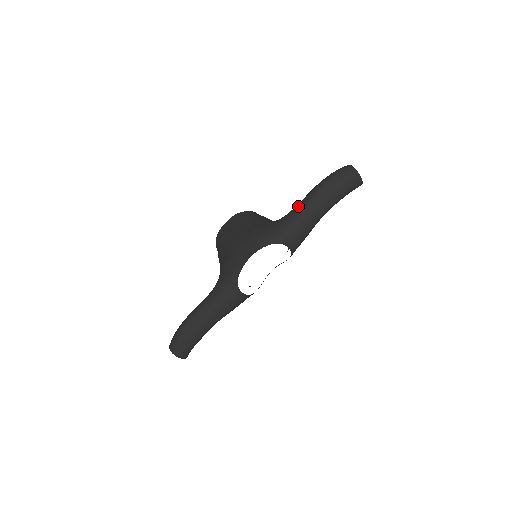
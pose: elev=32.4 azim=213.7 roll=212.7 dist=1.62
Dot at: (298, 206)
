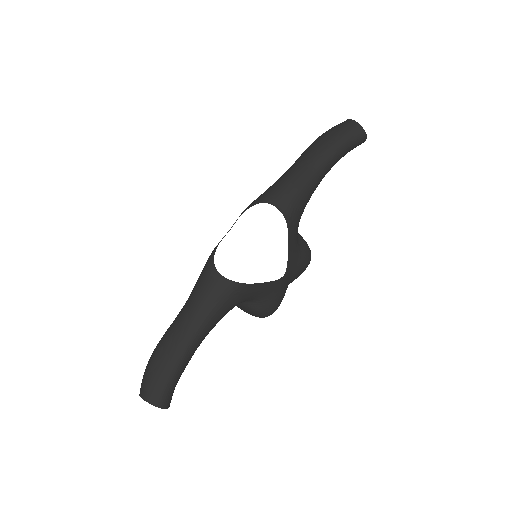
Dot at: occluded
